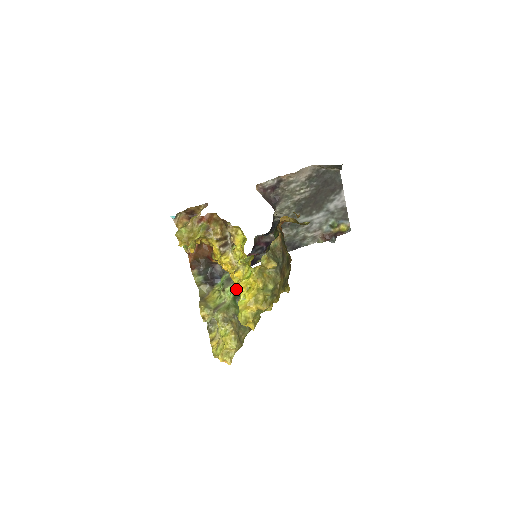
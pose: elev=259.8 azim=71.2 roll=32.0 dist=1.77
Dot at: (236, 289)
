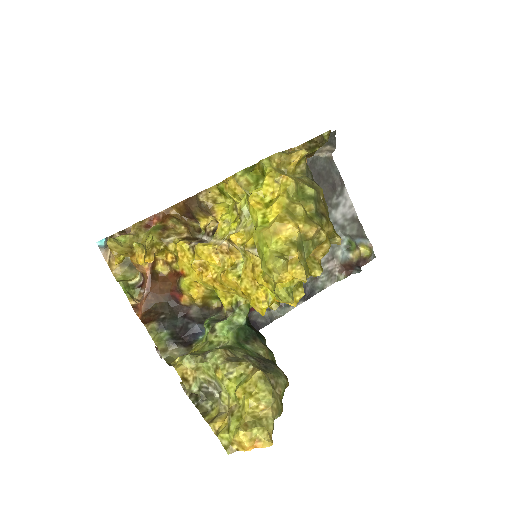
Dot at: (236, 321)
